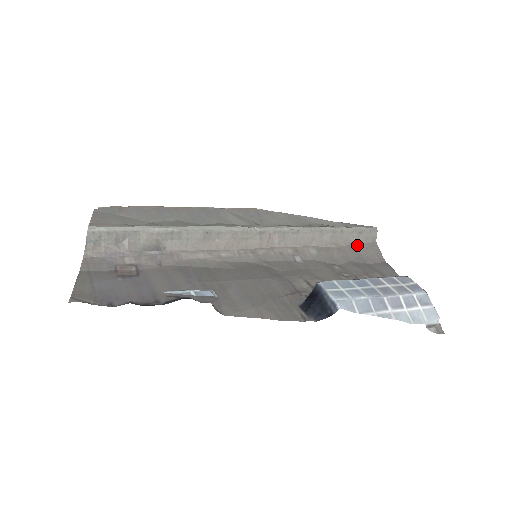
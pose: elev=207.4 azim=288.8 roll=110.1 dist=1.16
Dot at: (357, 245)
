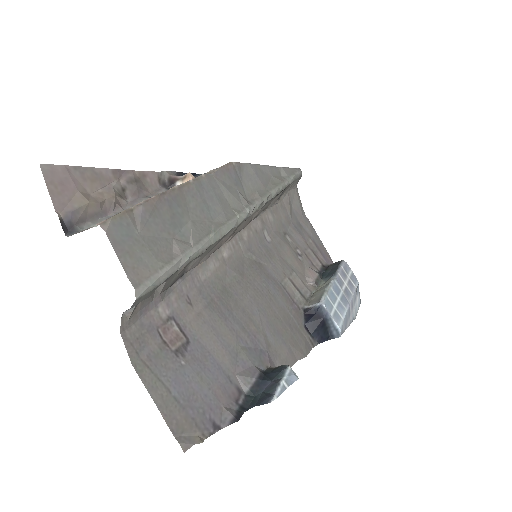
Dot at: (289, 195)
